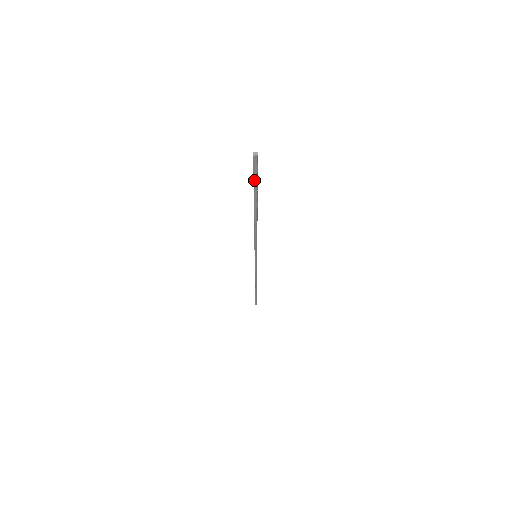
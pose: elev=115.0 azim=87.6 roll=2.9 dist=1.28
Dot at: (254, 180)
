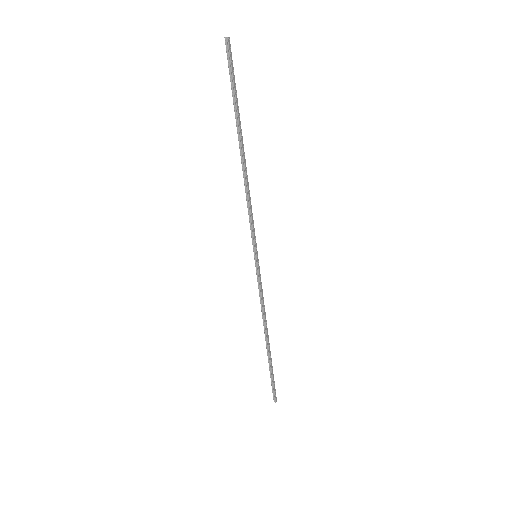
Dot at: (231, 82)
